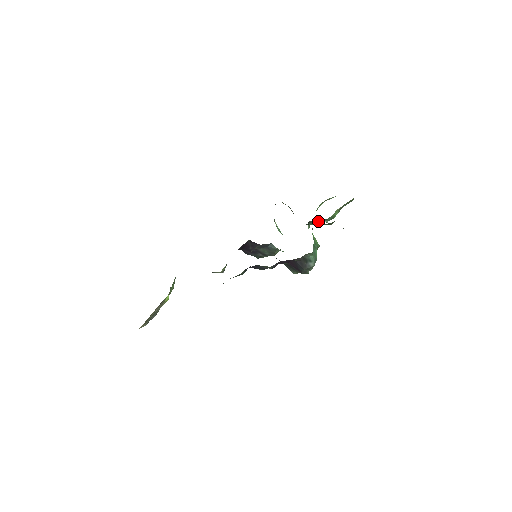
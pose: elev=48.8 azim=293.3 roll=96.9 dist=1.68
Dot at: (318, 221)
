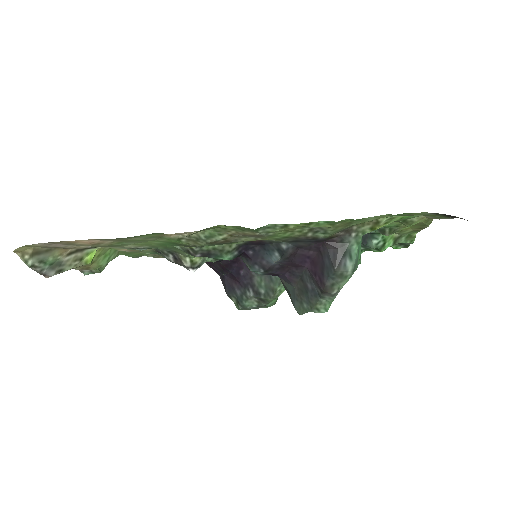
Dot at: (362, 242)
